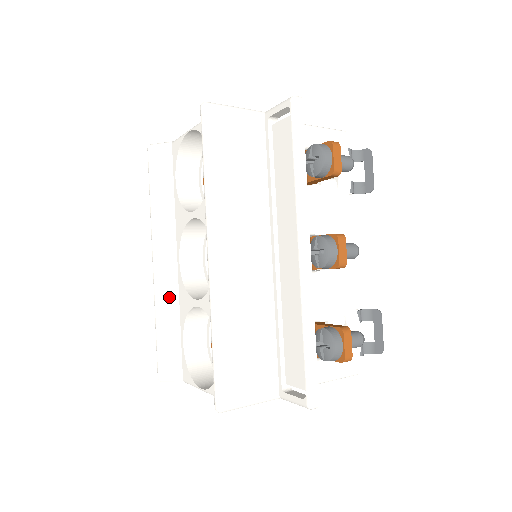
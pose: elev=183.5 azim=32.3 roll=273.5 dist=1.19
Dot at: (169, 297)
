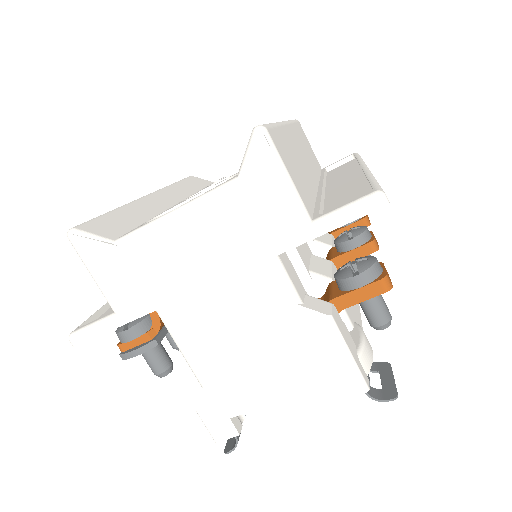
Dot at: (150, 207)
